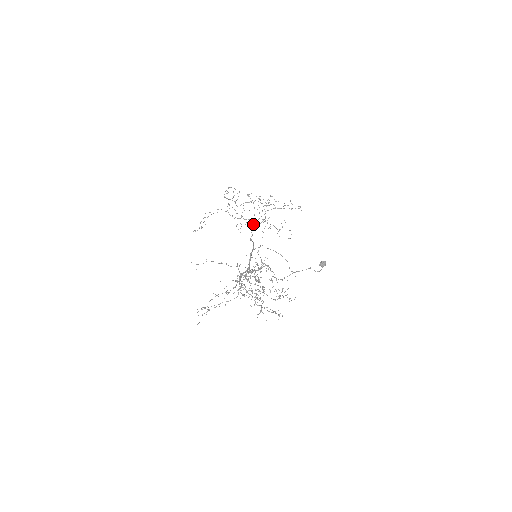
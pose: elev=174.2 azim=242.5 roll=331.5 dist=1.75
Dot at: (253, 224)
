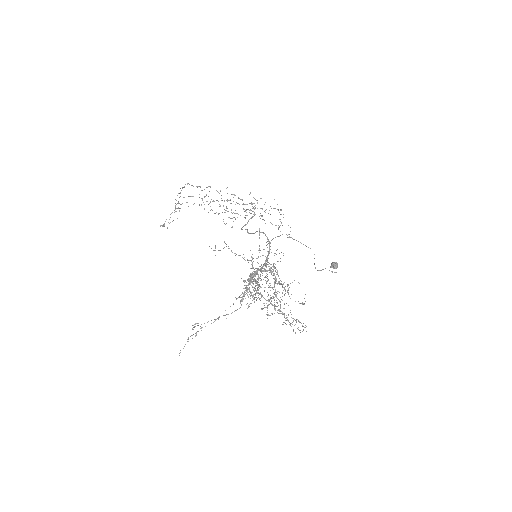
Dot at: (245, 218)
